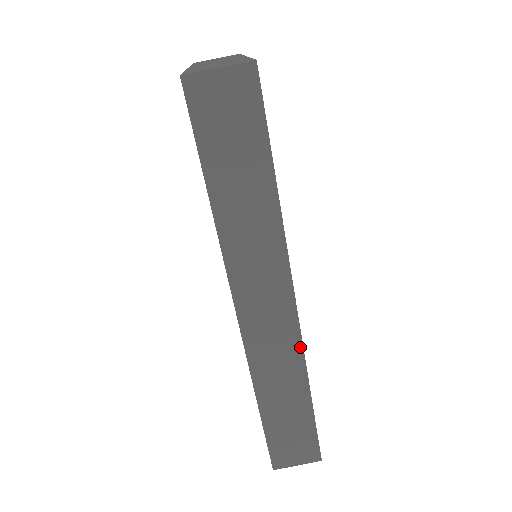
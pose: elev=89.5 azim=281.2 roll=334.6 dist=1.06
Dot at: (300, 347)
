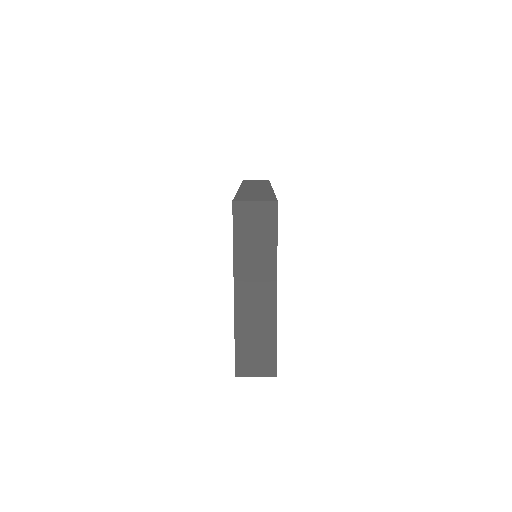
Dot at: occluded
